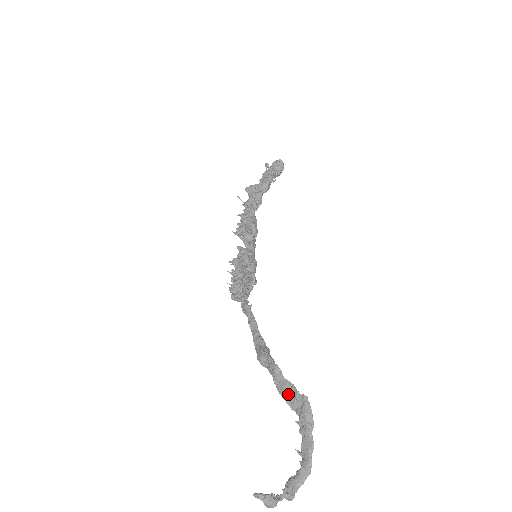
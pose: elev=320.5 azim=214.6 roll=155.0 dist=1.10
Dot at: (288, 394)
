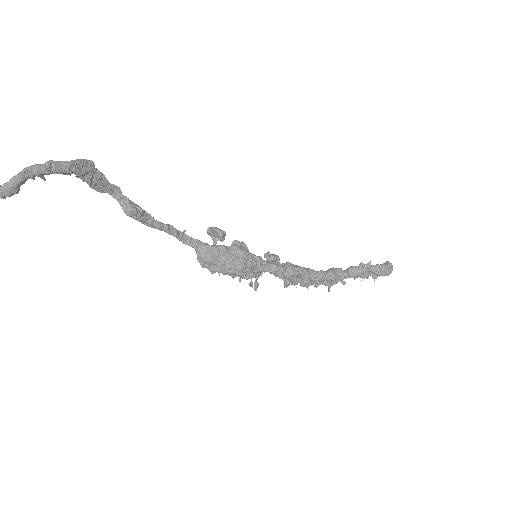
Dot at: (95, 180)
